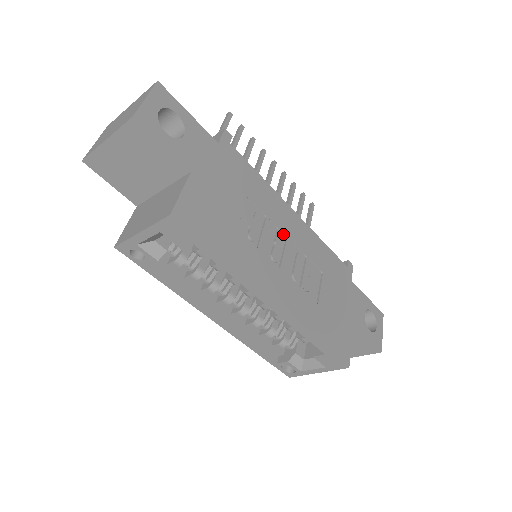
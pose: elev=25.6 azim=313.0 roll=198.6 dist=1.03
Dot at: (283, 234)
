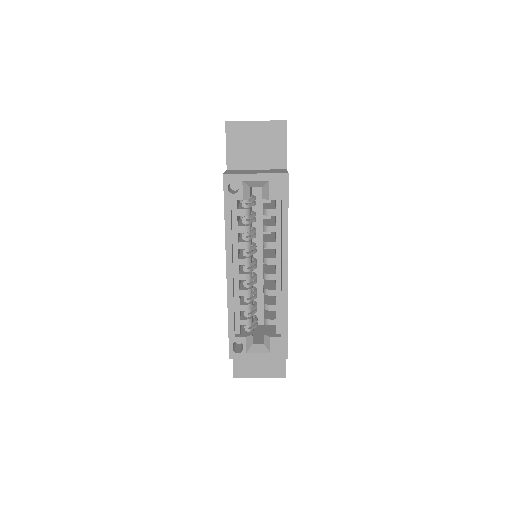
Dot at: occluded
